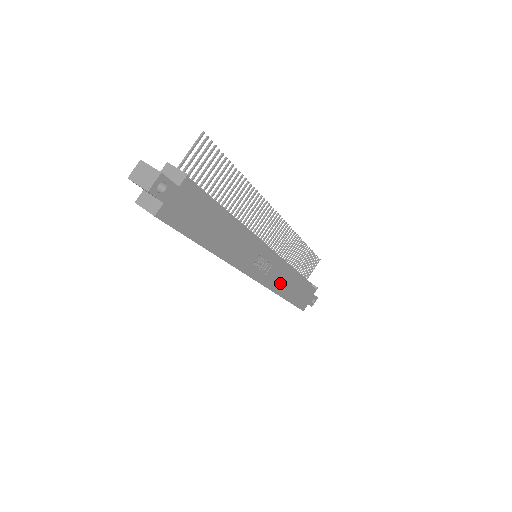
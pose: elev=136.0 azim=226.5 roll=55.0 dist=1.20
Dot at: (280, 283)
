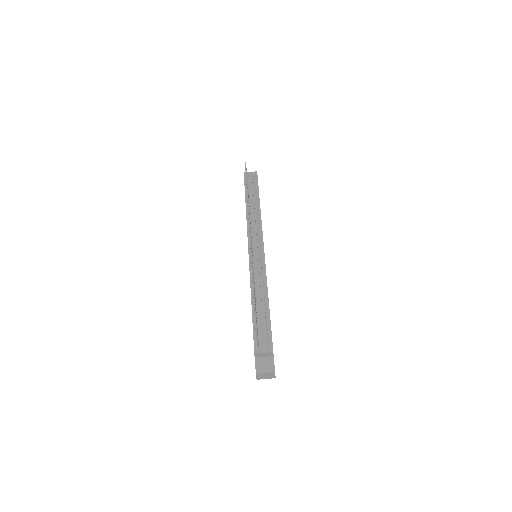
Dot at: occluded
